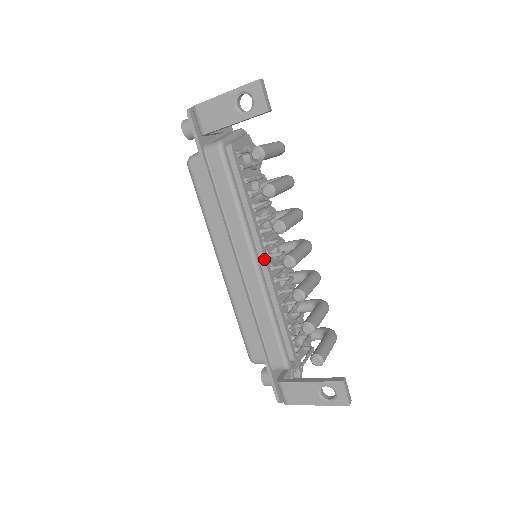
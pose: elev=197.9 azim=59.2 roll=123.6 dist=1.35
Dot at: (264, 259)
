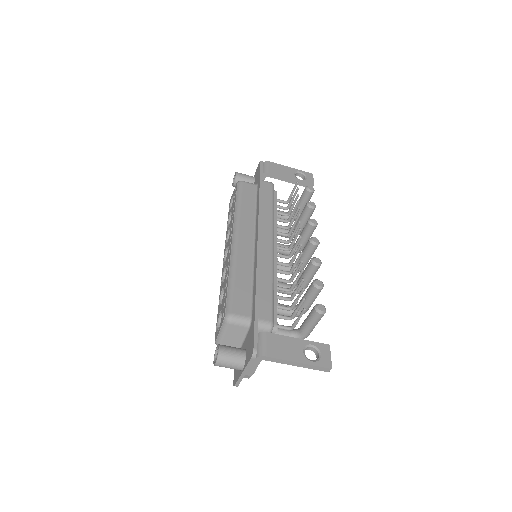
Dot at: (276, 249)
